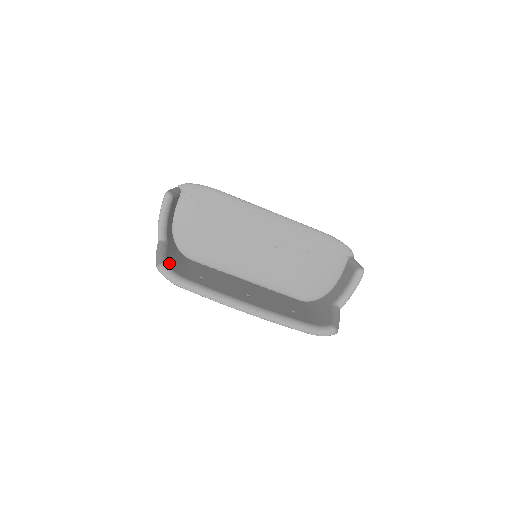
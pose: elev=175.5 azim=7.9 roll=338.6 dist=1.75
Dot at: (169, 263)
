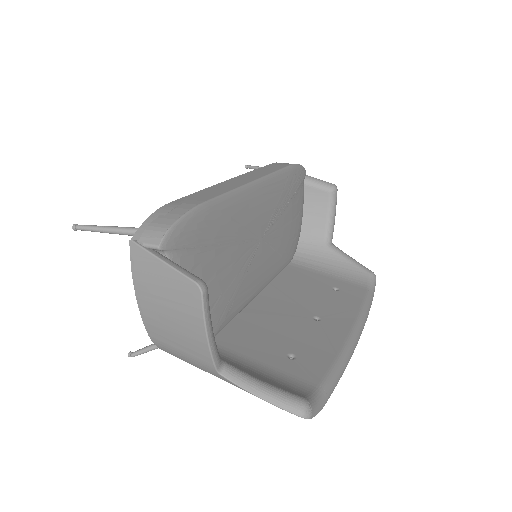
Dot at: (289, 391)
